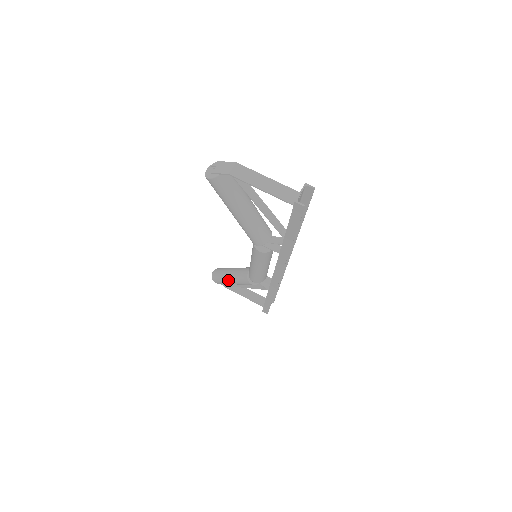
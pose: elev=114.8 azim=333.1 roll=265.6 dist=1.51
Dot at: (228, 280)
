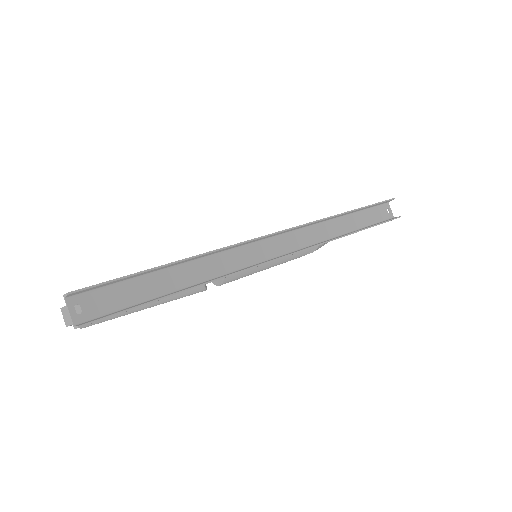
Dot at: occluded
